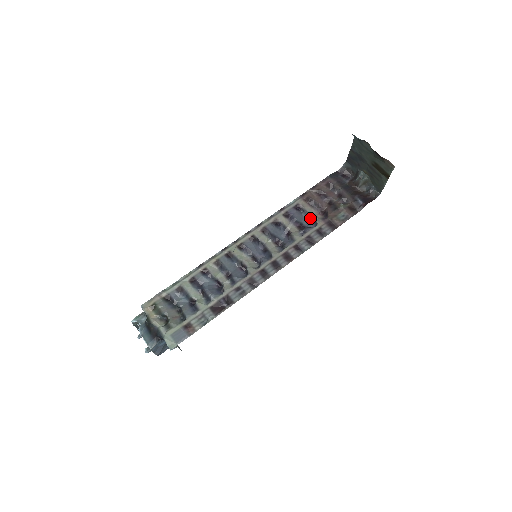
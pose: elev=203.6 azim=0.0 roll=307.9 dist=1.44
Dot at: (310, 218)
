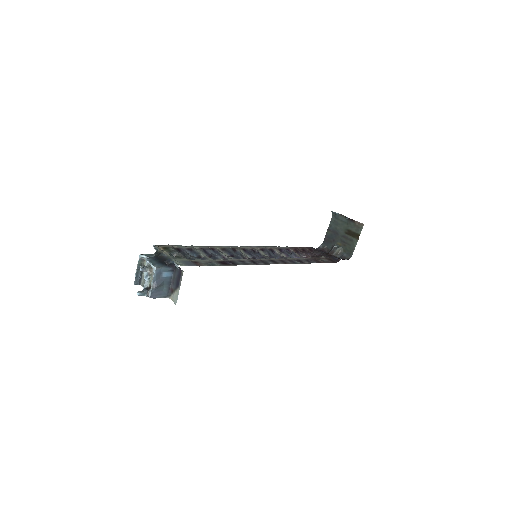
Dot at: occluded
